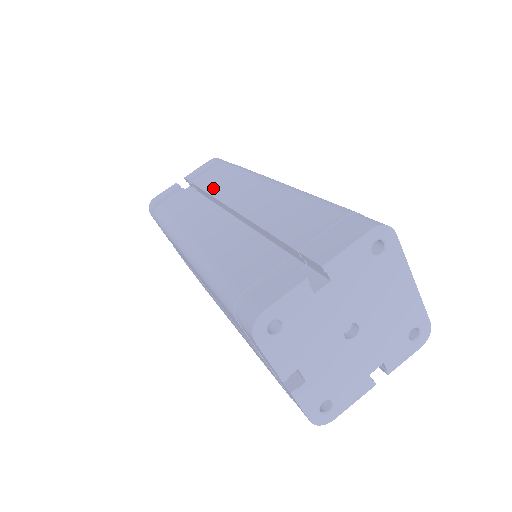
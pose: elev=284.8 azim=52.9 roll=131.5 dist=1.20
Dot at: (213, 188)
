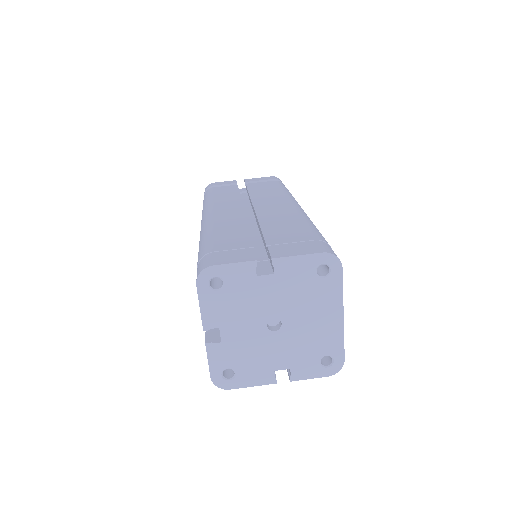
Dot at: (255, 192)
